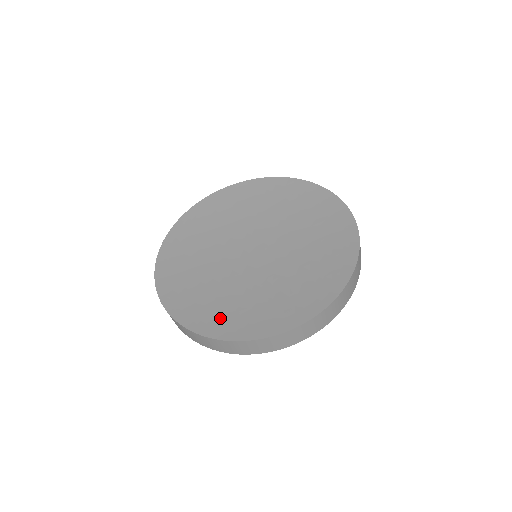
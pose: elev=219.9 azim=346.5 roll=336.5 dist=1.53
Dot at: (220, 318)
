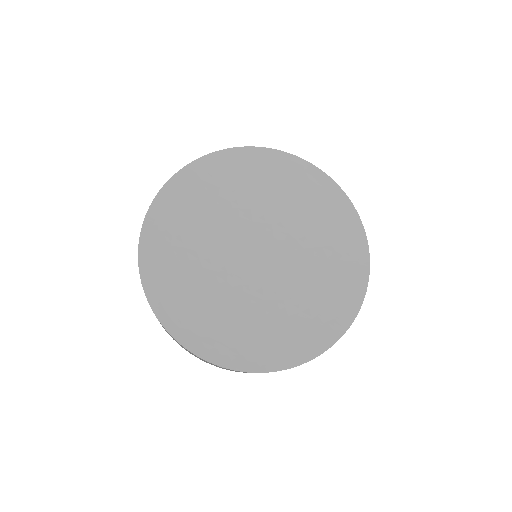
Dot at: (275, 345)
